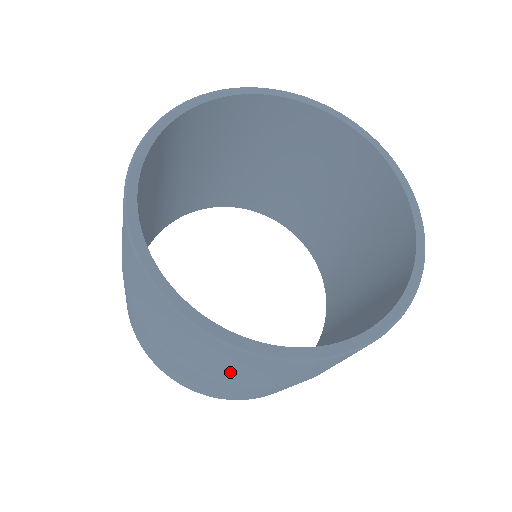
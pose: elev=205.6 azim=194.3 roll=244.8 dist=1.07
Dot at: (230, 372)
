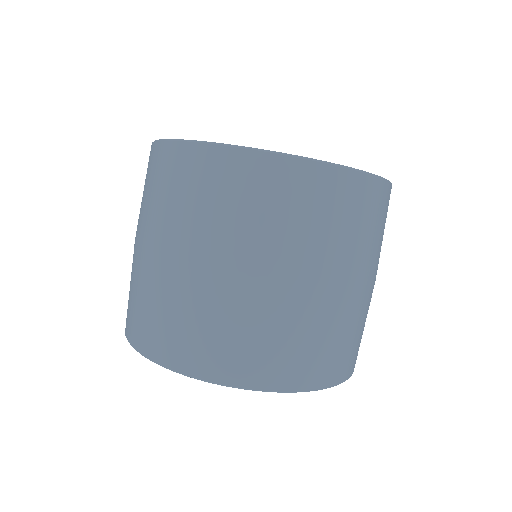
Dot at: (204, 214)
